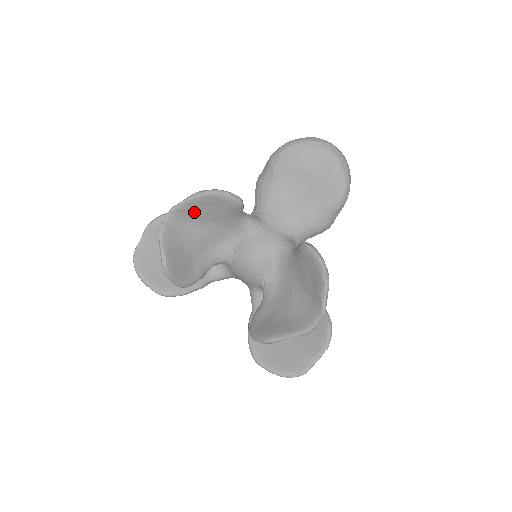
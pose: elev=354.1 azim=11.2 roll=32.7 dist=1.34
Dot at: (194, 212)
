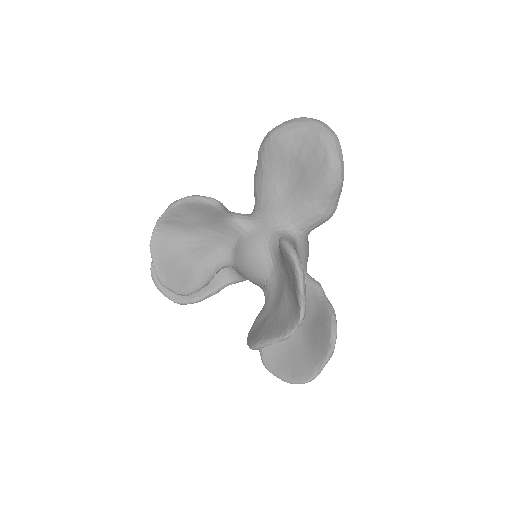
Dot at: (179, 221)
